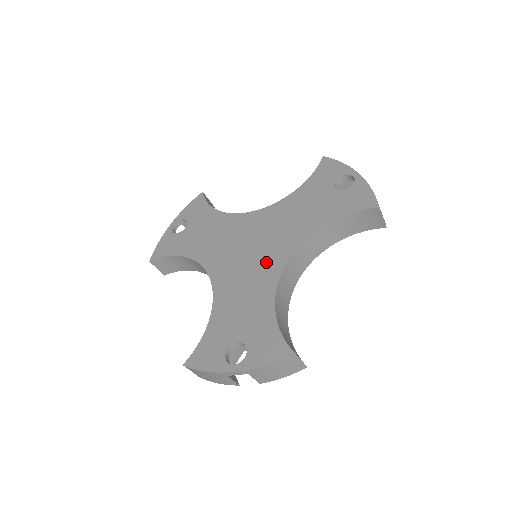
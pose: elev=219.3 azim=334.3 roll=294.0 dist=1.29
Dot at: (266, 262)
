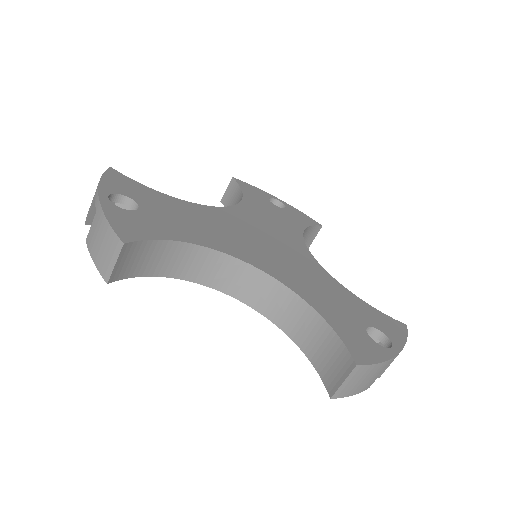
Dot at: (298, 256)
